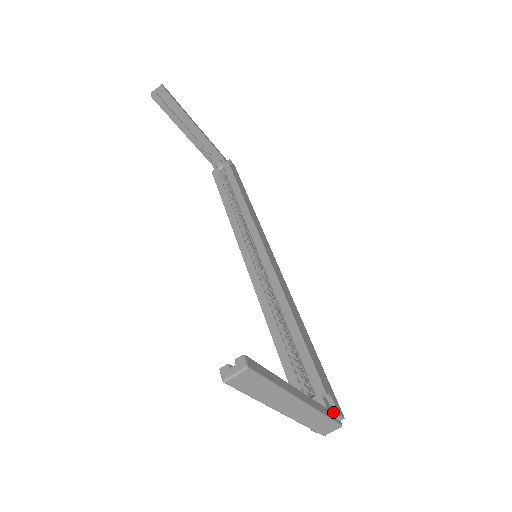
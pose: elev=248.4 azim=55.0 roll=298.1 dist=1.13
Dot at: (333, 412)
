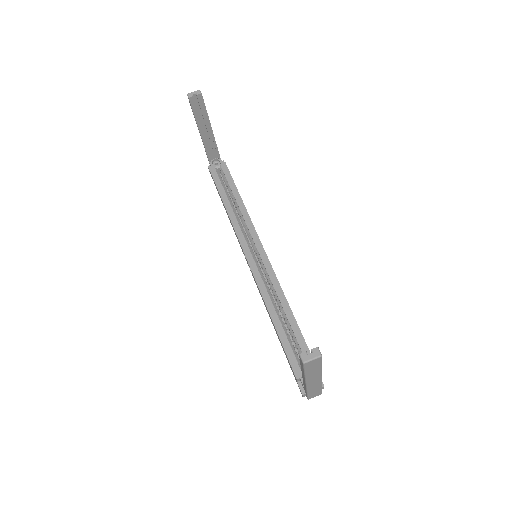
Dot at: occluded
